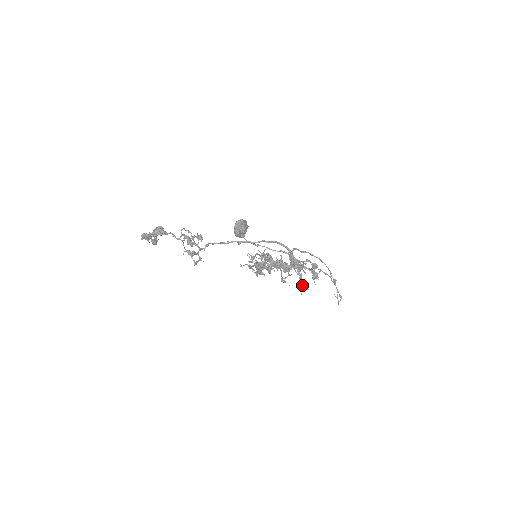
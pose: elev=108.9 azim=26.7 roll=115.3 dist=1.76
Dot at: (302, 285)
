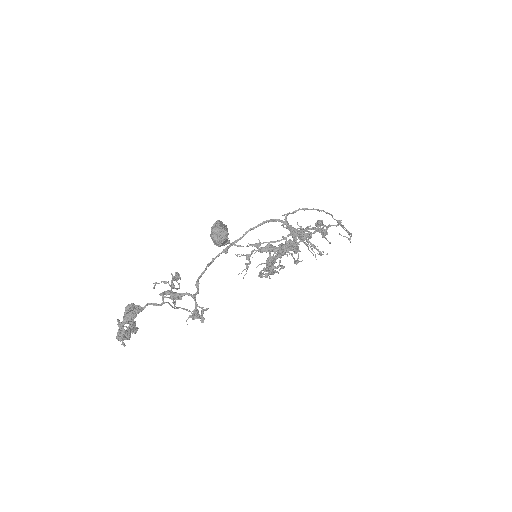
Dot at: (320, 254)
